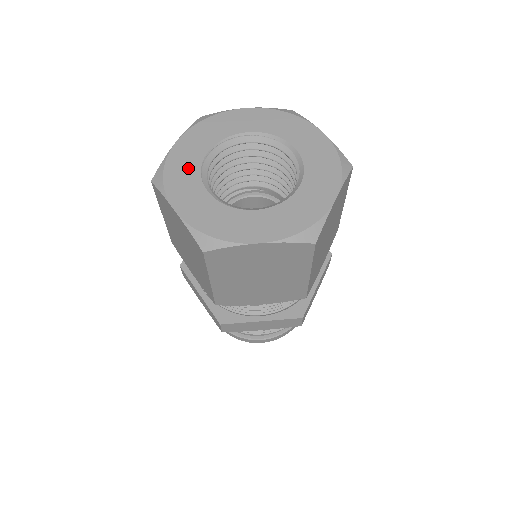
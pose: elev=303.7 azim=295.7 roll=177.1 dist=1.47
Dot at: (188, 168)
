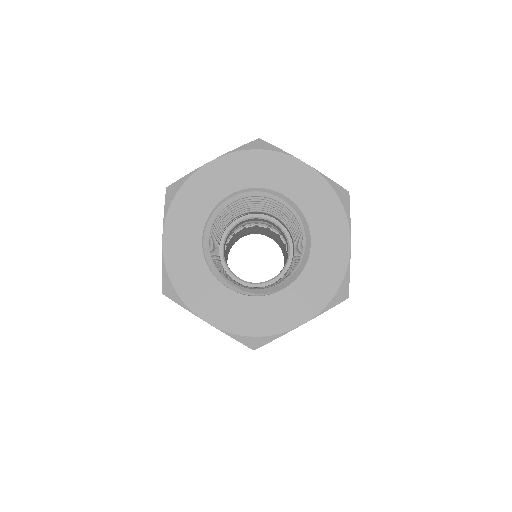
Dot at: (193, 268)
